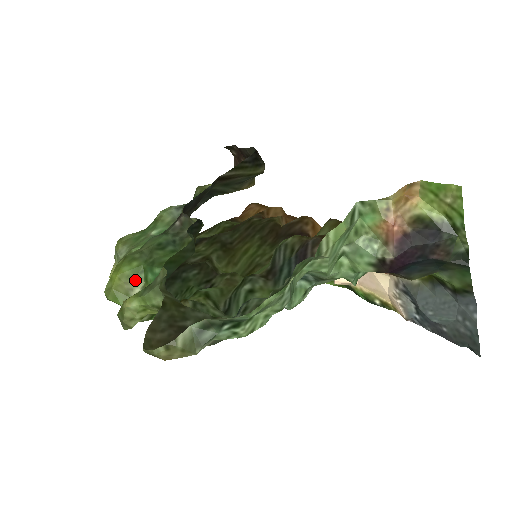
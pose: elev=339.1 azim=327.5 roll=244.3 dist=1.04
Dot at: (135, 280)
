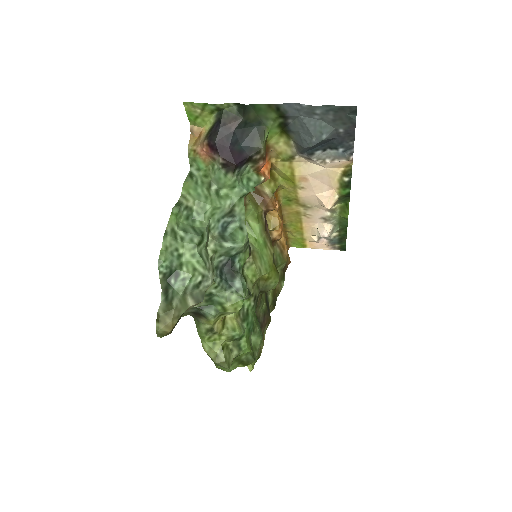
Dot at: occluded
